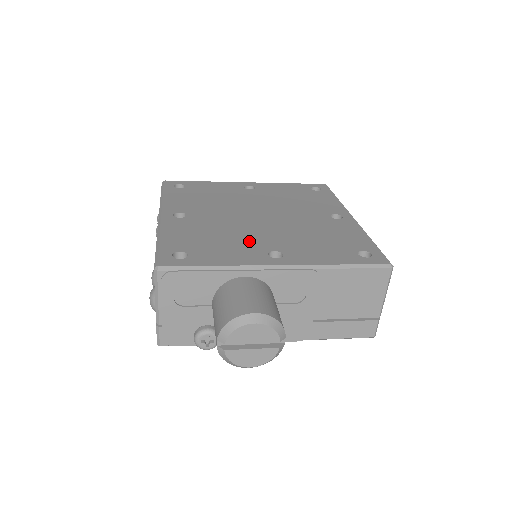
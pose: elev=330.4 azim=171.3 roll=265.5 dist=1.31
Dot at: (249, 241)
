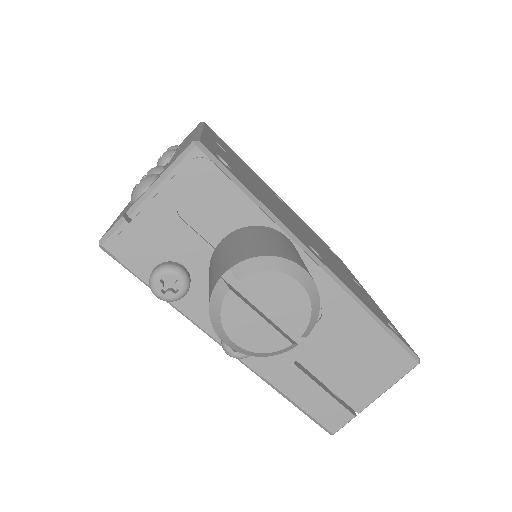
Dot at: occluded
